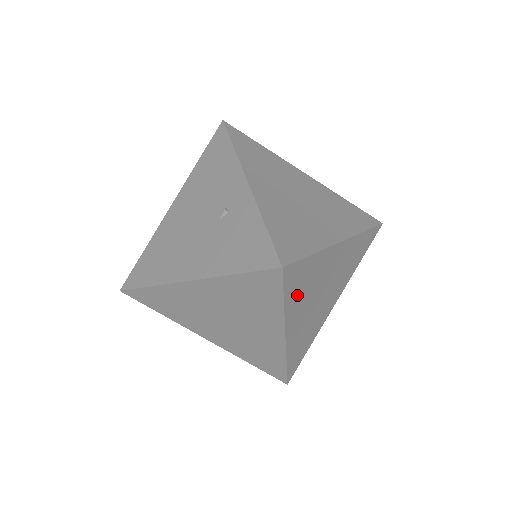
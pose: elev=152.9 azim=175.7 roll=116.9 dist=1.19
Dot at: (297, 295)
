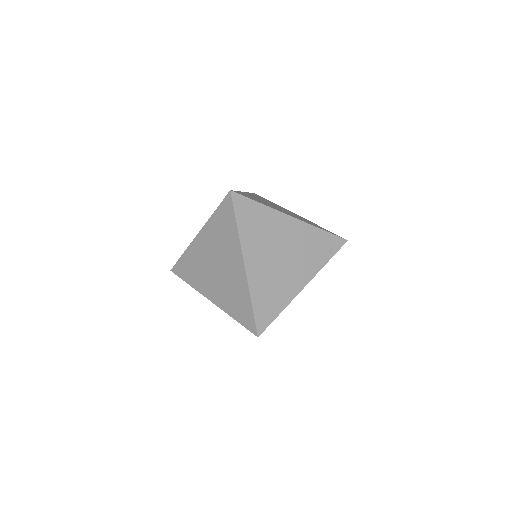
Dot at: (250, 230)
